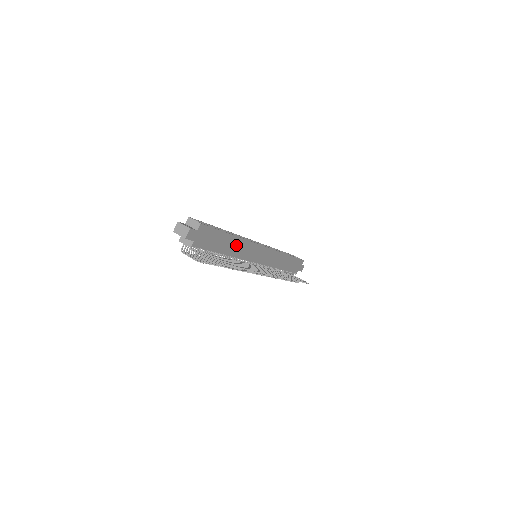
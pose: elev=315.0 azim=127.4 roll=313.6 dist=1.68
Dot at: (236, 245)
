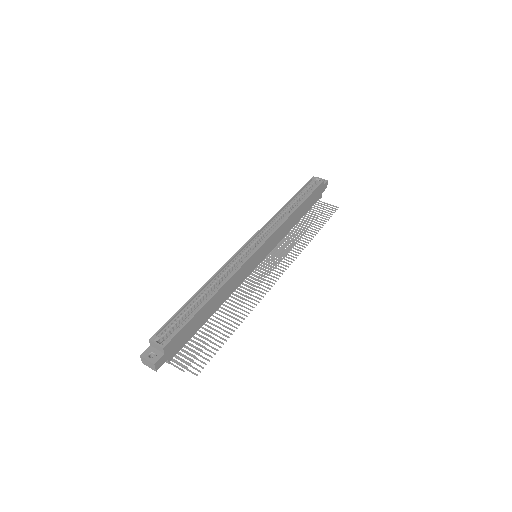
Dot at: (222, 294)
